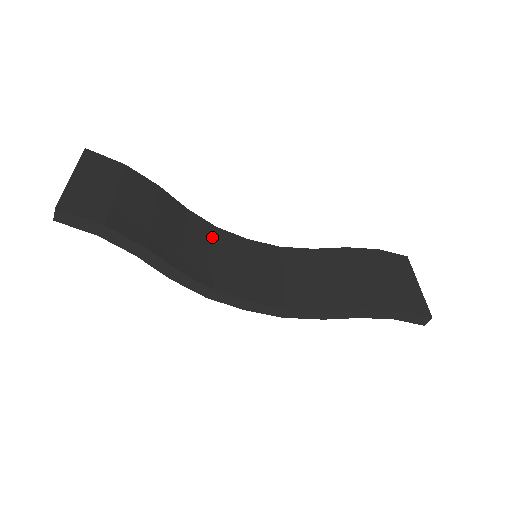
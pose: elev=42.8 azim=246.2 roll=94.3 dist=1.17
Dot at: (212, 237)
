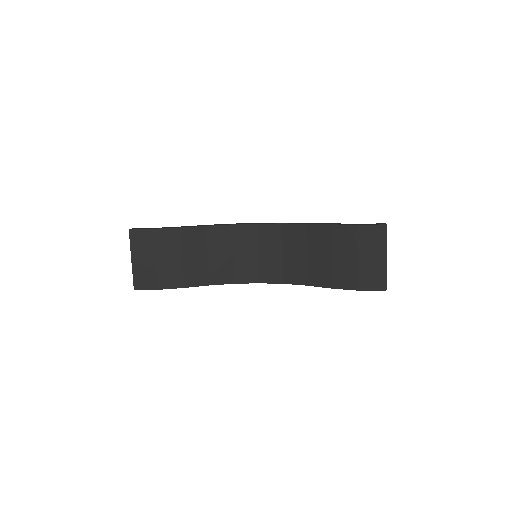
Dot at: (229, 238)
